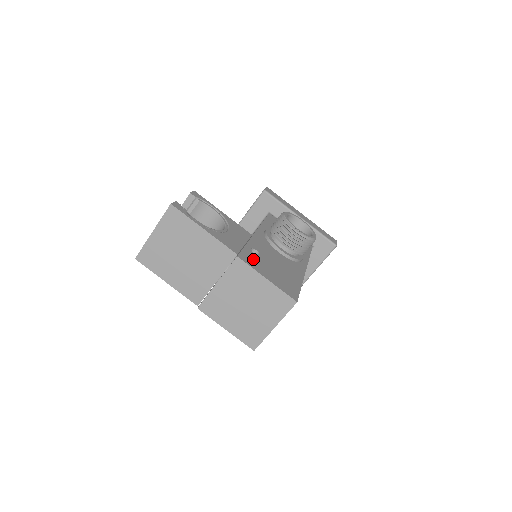
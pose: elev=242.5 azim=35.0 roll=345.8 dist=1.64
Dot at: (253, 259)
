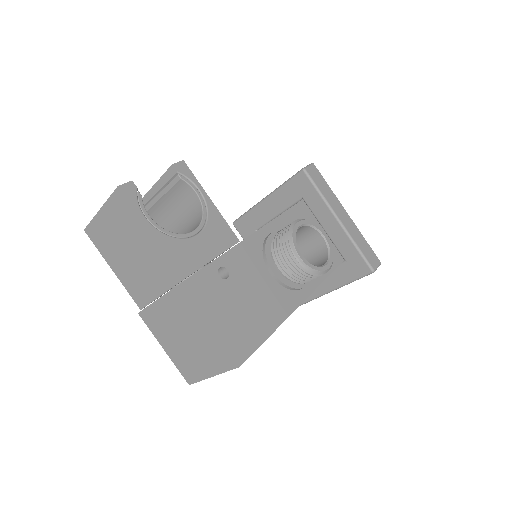
Dot at: (209, 287)
